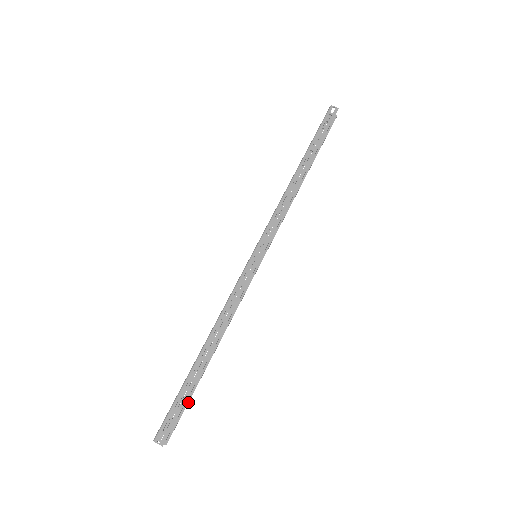
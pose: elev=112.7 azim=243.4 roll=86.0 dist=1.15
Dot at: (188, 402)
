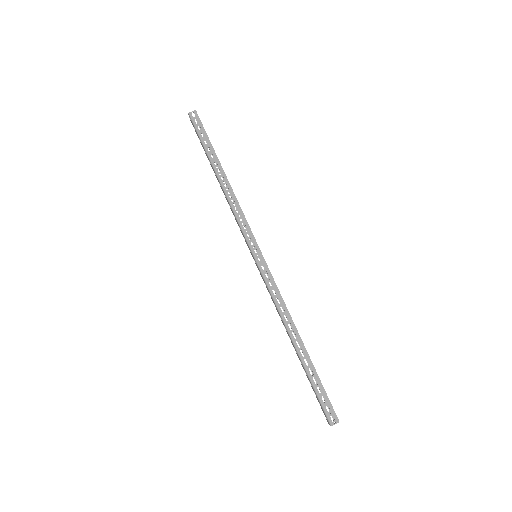
Dot at: occluded
